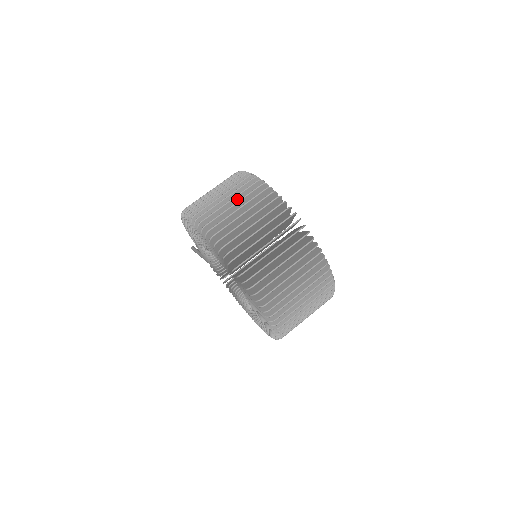
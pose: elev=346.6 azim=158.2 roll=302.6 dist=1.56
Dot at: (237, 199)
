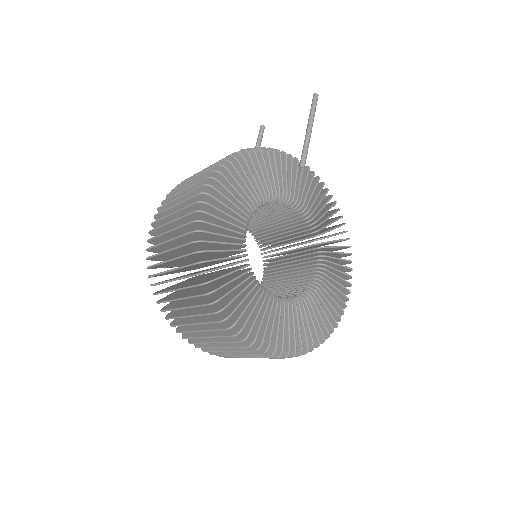
Dot at: (177, 259)
